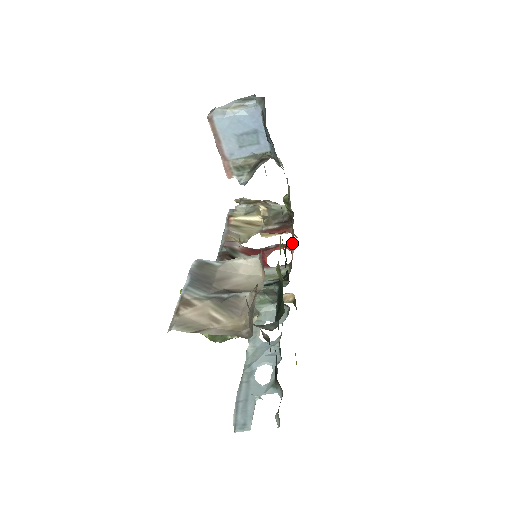
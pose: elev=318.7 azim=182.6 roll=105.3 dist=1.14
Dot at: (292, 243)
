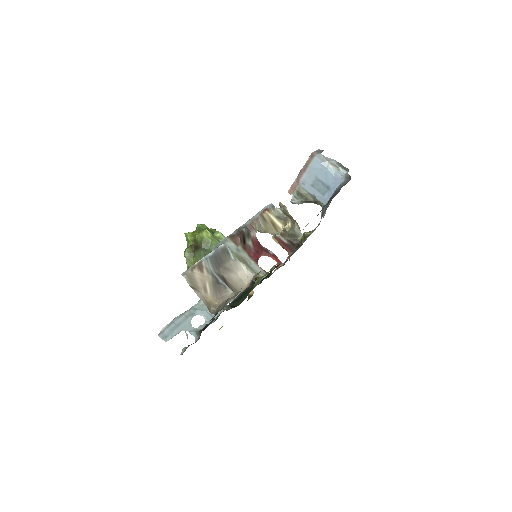
Dot at: occluded
